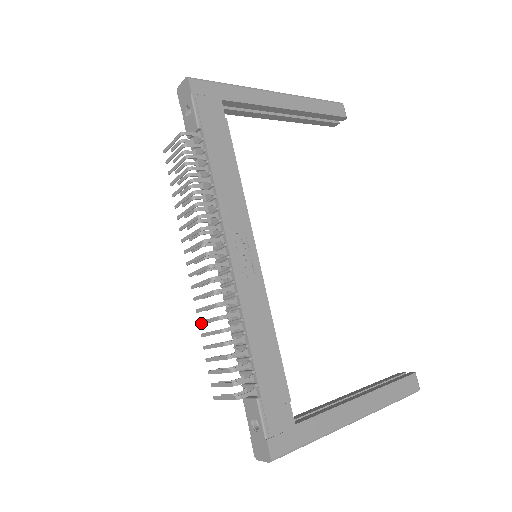
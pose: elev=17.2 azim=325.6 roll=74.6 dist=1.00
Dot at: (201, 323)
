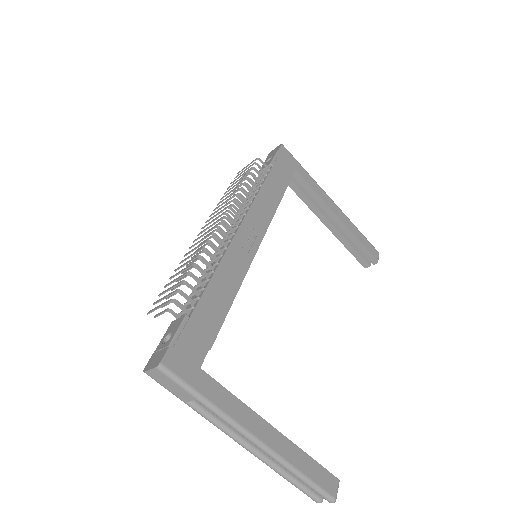
Dot at: (183, 261)
